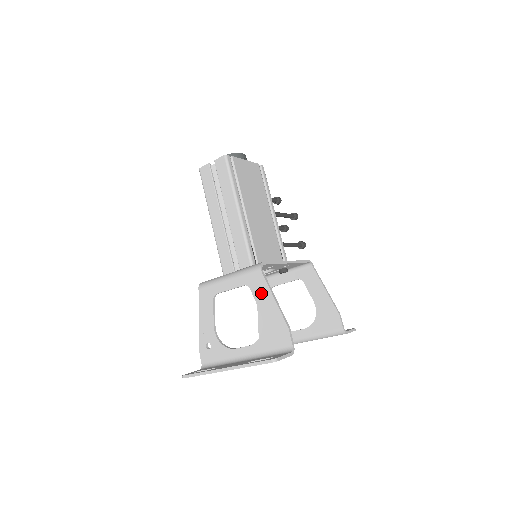
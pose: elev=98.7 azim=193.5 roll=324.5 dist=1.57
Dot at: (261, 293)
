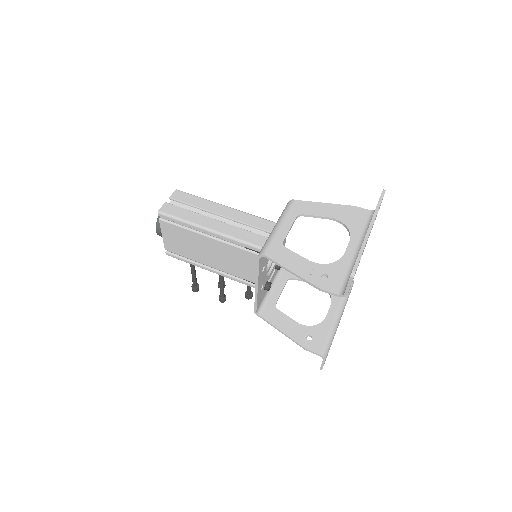
Dot at: (313, 209)
